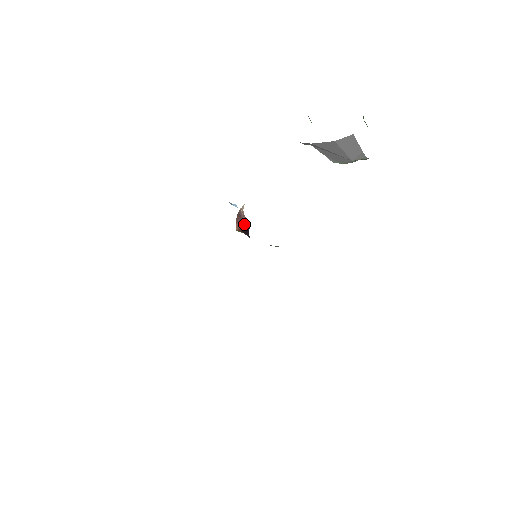
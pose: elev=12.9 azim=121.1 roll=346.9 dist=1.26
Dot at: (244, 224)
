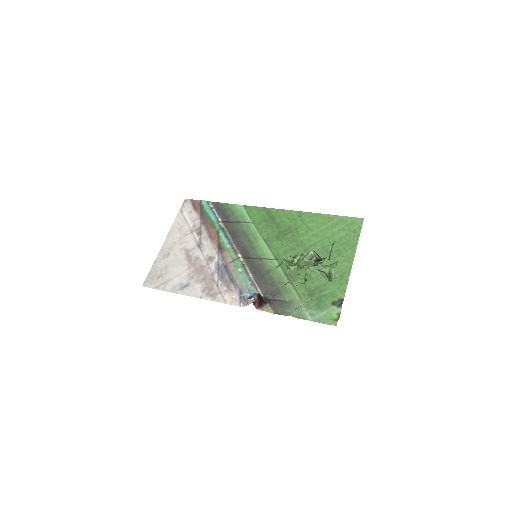
Dot at: (259, 301)
